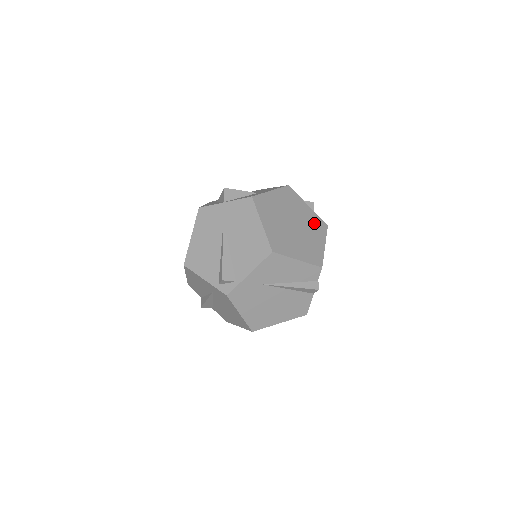
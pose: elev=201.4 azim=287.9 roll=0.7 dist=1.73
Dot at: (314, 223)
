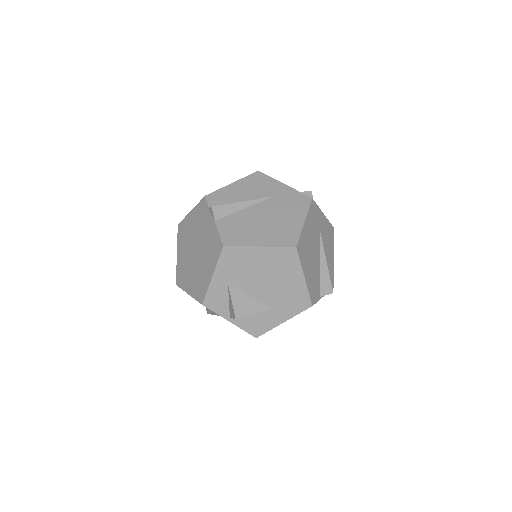
Dot at: occluded
